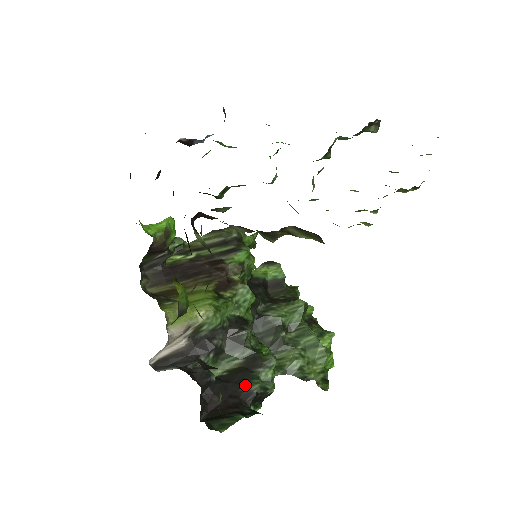
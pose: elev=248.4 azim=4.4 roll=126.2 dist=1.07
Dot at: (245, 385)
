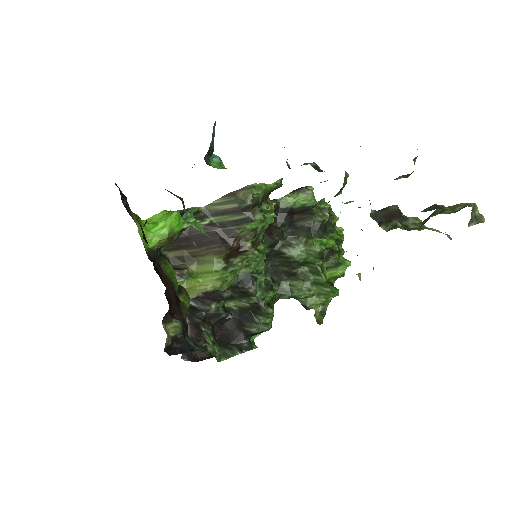
Dot at: (247, 326)
